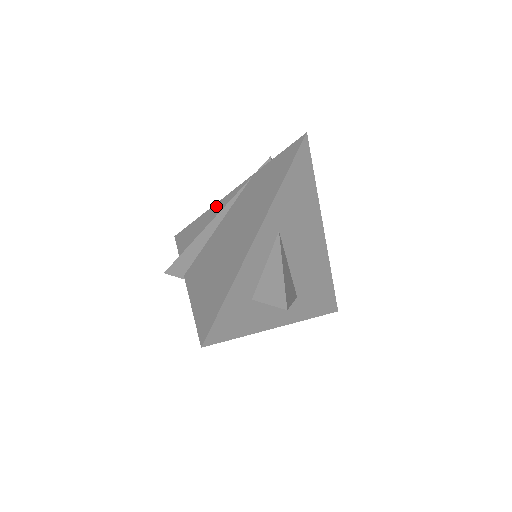
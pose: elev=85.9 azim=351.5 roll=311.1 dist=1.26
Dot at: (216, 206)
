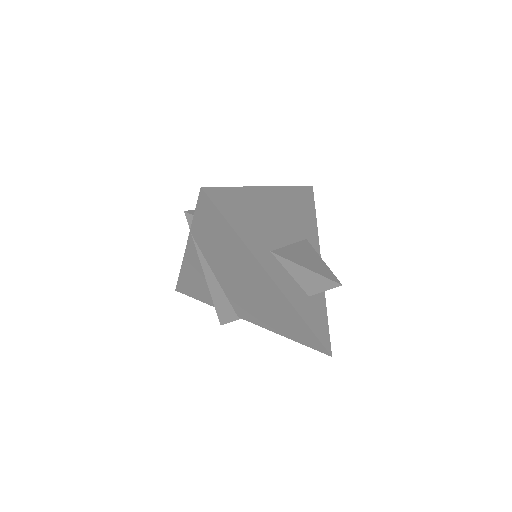
Dot at: (187, 263)
